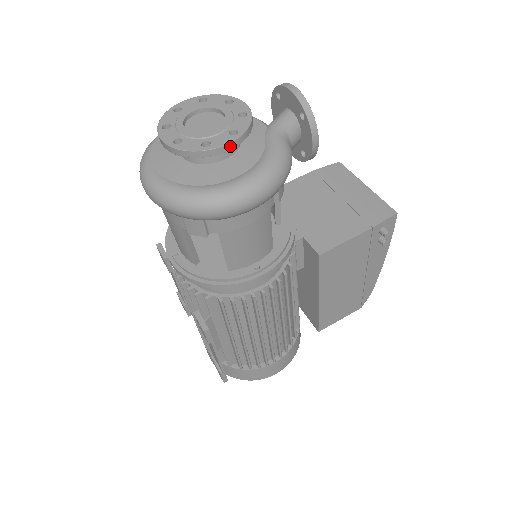
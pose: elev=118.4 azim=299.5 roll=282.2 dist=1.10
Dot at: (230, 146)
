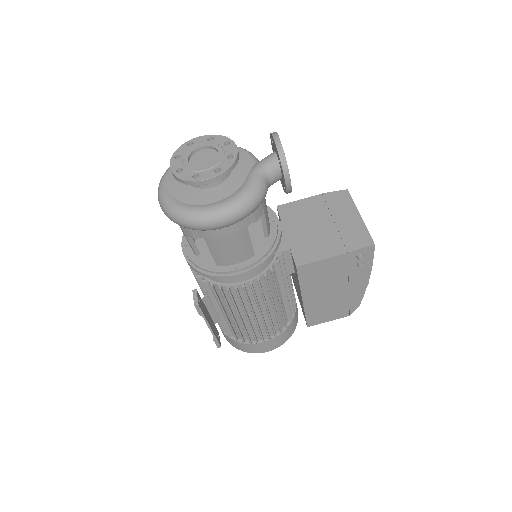
Dot at: (212, 180)
